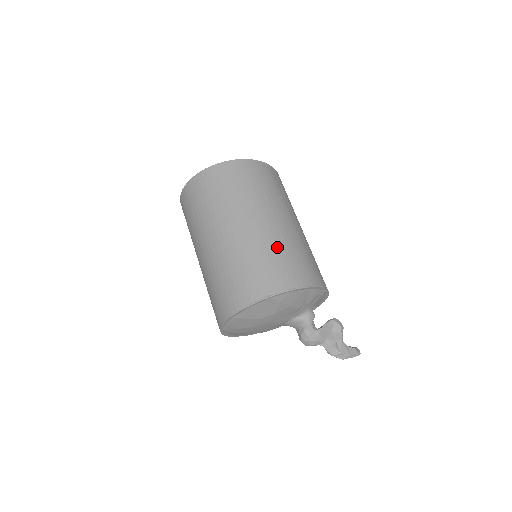
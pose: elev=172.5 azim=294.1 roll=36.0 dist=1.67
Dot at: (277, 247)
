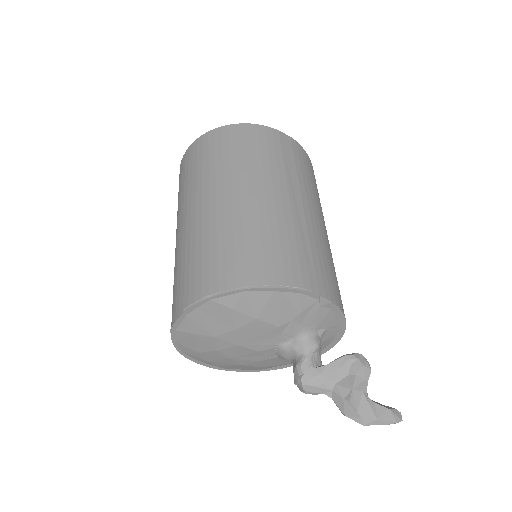
Dot at: (243, 228)
